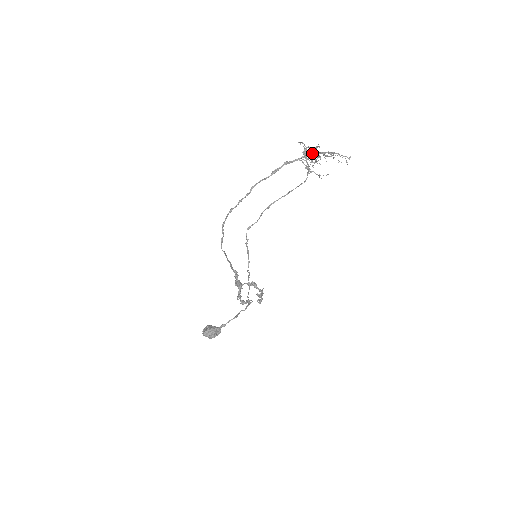
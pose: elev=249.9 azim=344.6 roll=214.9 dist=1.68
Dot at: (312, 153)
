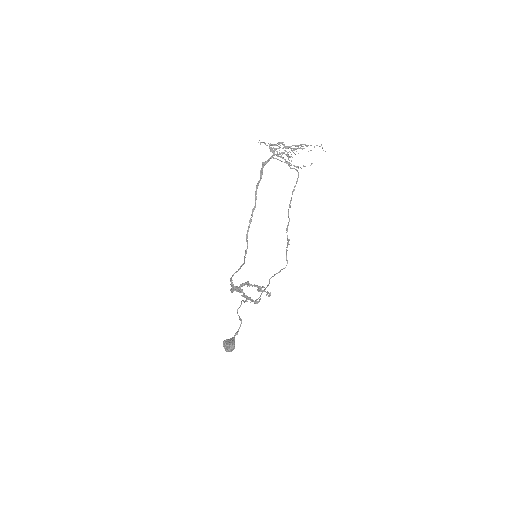
Dot at: occluded
